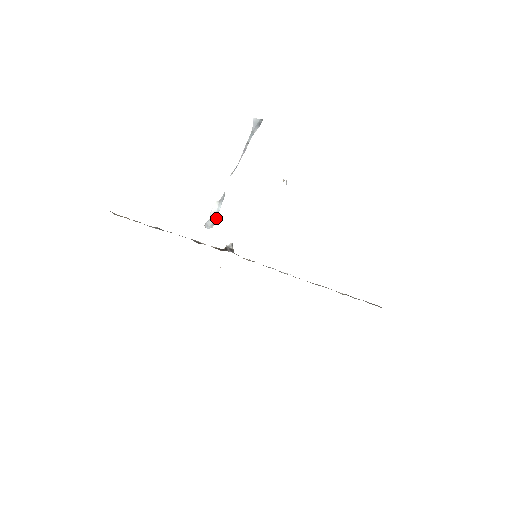
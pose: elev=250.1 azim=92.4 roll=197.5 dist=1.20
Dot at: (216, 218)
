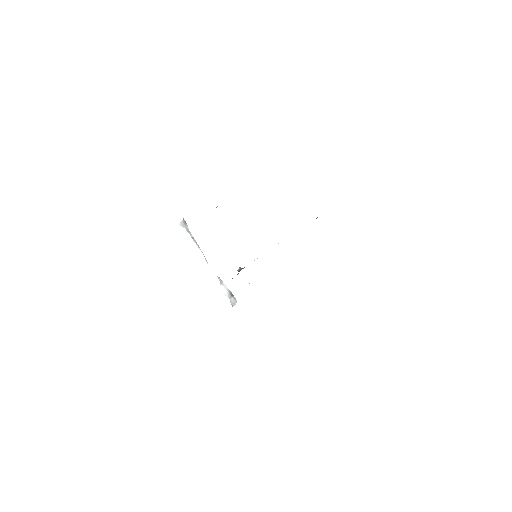
Dot at: (232, 294)
